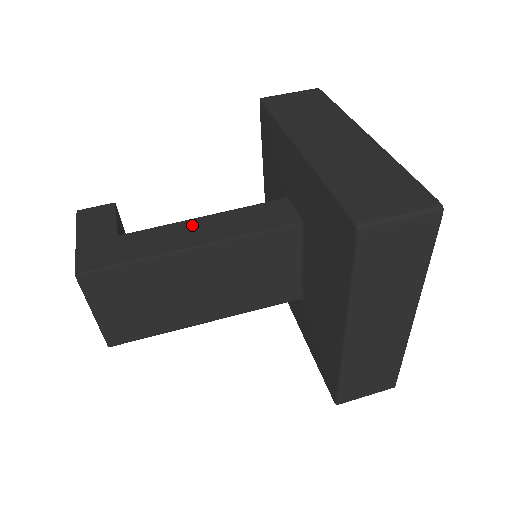
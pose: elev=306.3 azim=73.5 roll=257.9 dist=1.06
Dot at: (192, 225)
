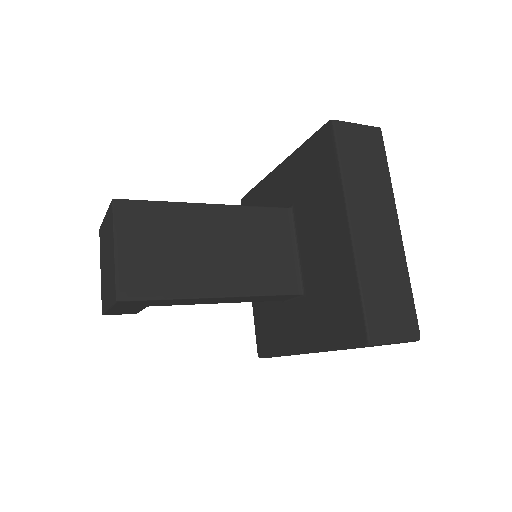
Dot at: occluded
